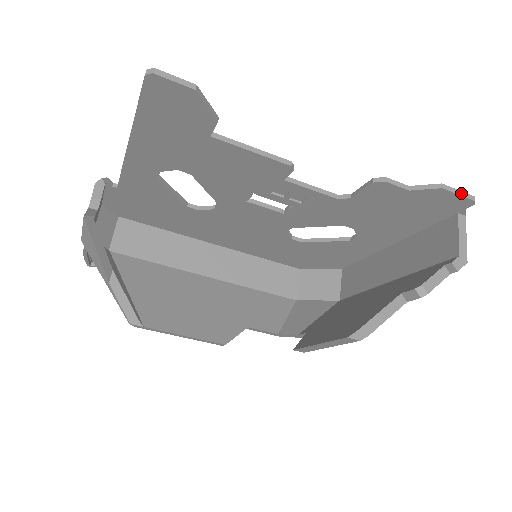
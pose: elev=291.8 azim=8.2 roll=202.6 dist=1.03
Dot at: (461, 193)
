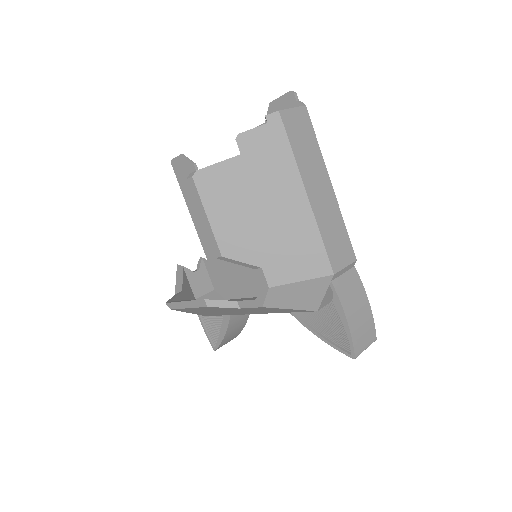
Dot at: (282, 96)
